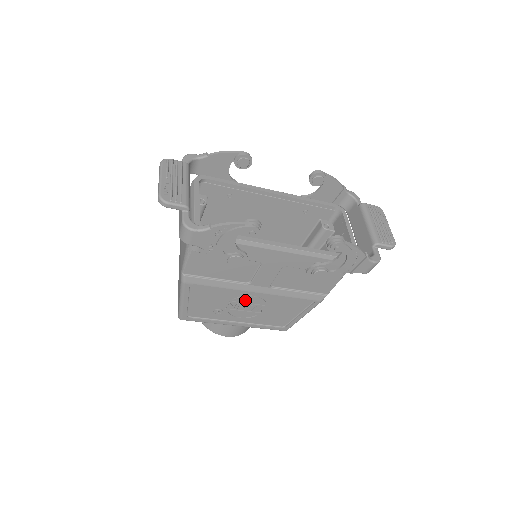
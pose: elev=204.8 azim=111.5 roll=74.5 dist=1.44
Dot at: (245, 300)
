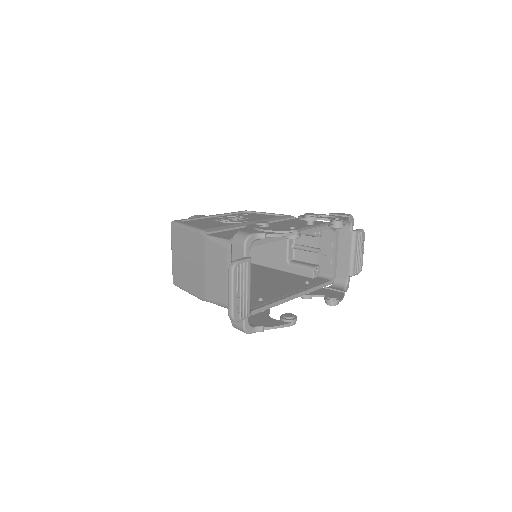
Dot at: occluded
